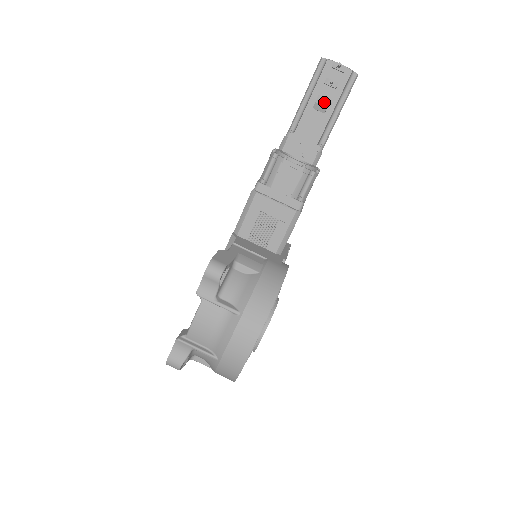
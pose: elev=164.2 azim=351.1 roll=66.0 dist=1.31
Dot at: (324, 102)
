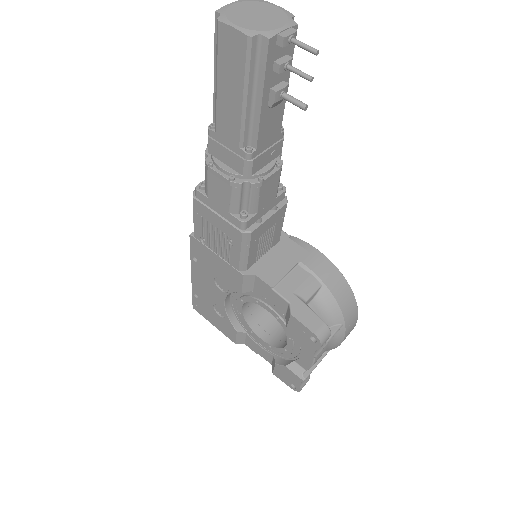
Dot at: (285, 94)
